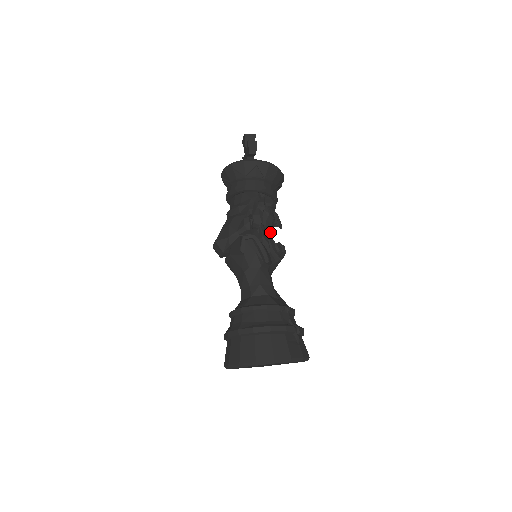
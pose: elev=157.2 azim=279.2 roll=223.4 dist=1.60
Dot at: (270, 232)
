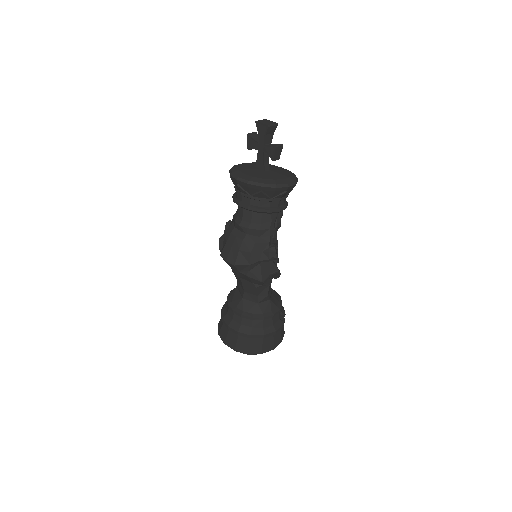
Dot at: occluded
